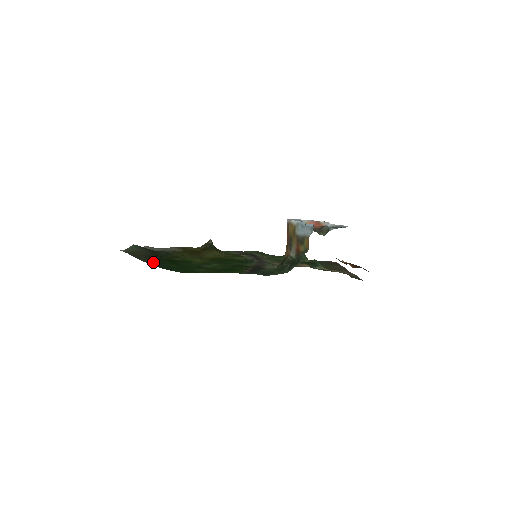
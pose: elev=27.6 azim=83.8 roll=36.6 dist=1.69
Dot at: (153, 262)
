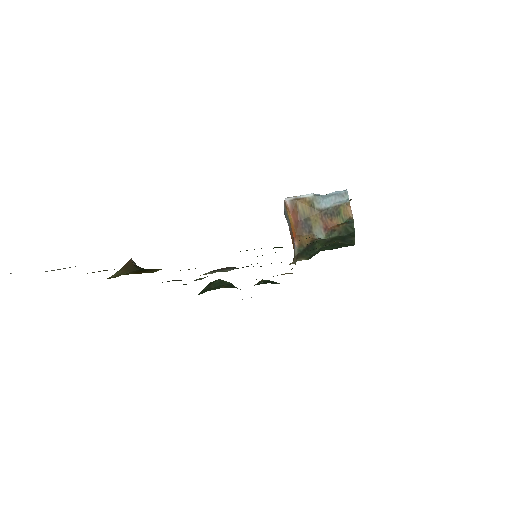
Dot at: occluded
